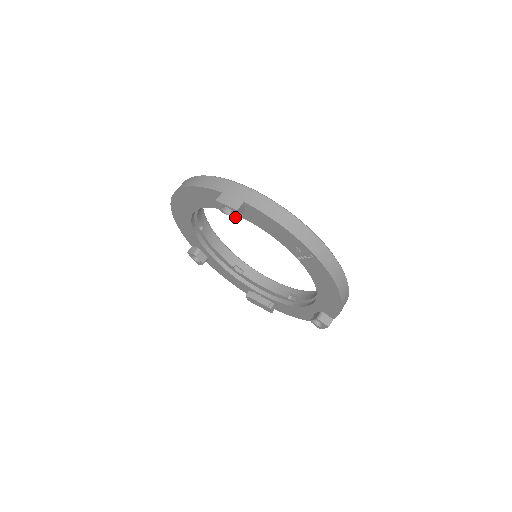
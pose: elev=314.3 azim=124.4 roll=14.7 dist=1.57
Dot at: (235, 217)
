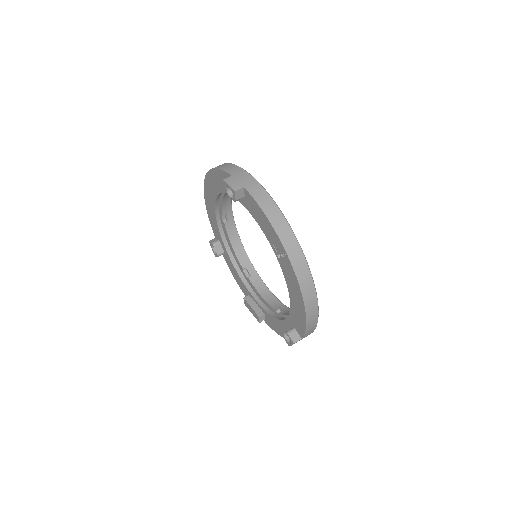
Dot at: (234, 199)
